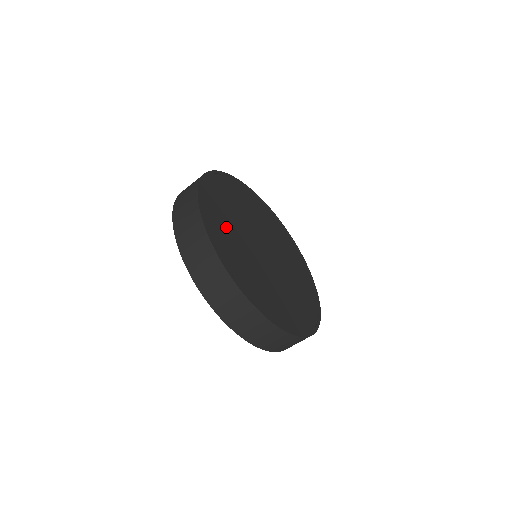
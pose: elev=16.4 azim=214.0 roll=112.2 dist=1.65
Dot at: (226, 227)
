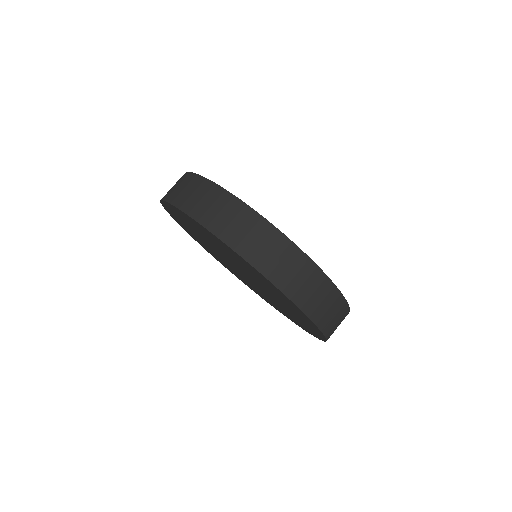
Dot at: occluded
